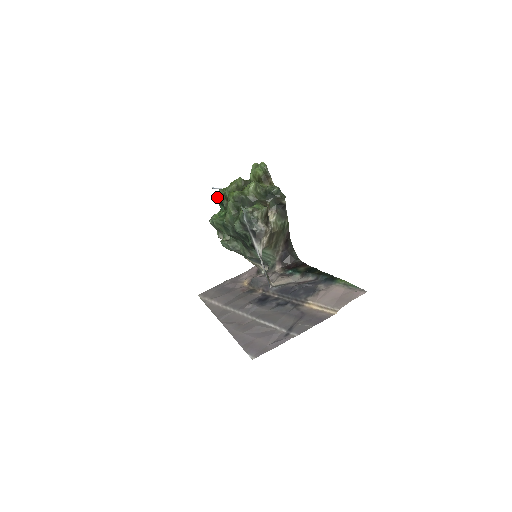
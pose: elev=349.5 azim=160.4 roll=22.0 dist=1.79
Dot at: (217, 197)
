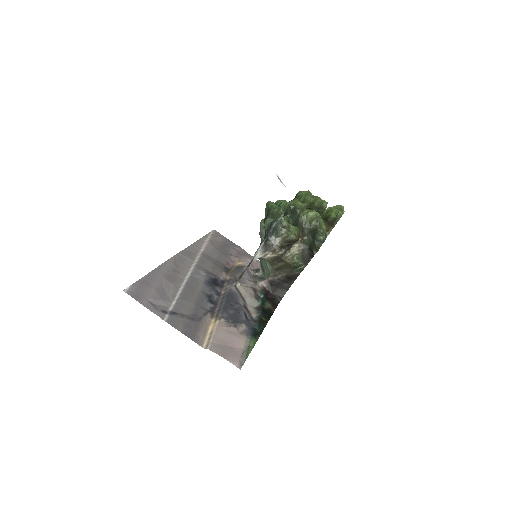
Dot at: (298, 192)
